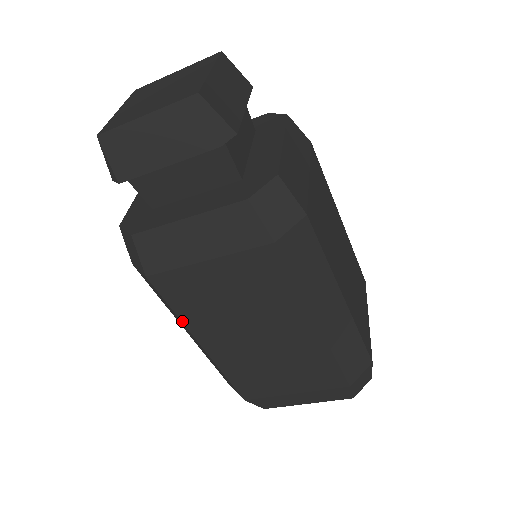
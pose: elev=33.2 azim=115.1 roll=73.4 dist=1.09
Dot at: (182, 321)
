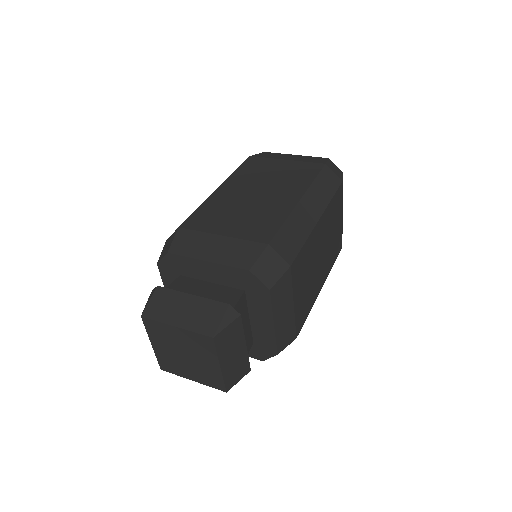
Dot at: occluded
